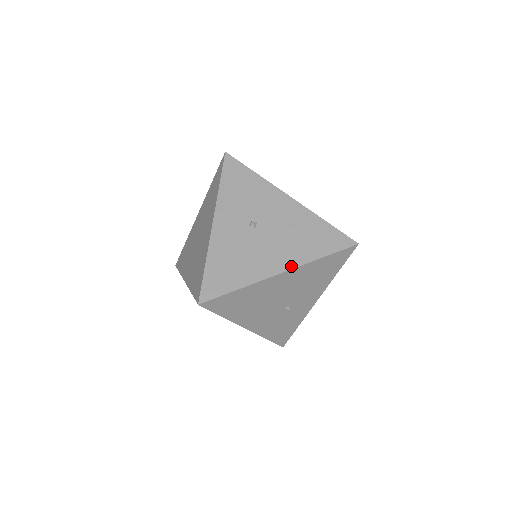
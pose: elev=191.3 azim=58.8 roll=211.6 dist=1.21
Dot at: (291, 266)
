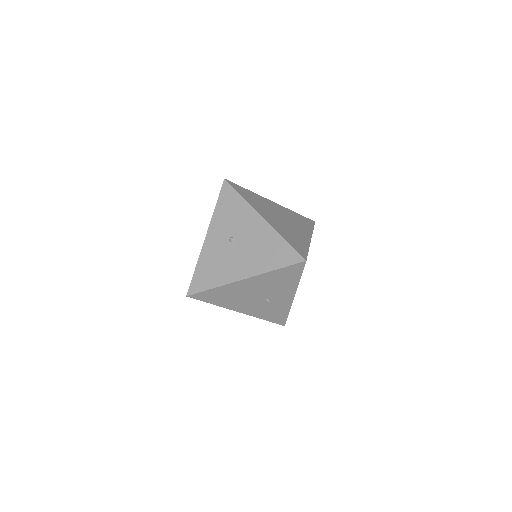
Dot at: (251, 275)
